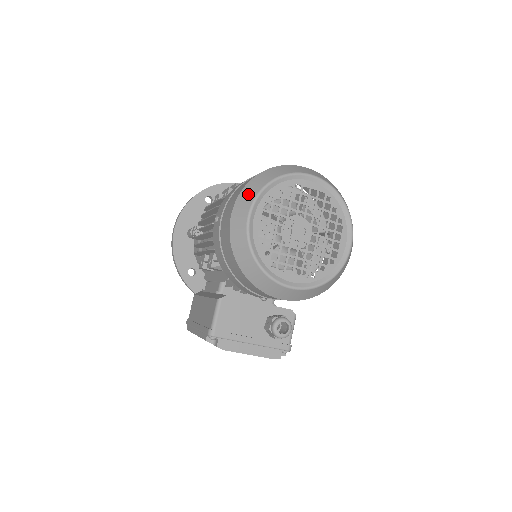
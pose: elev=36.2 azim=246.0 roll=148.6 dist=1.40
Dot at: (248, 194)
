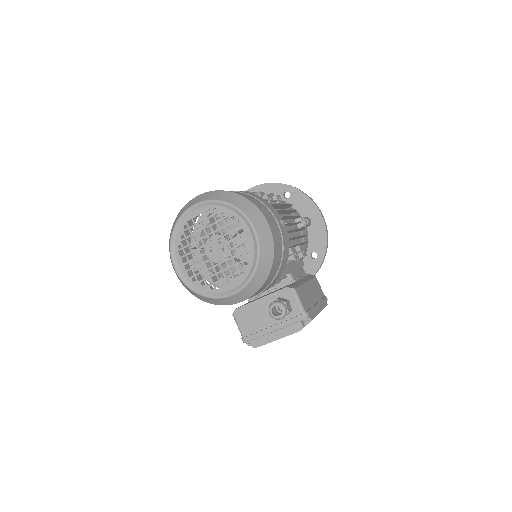
Dot at: occluded
